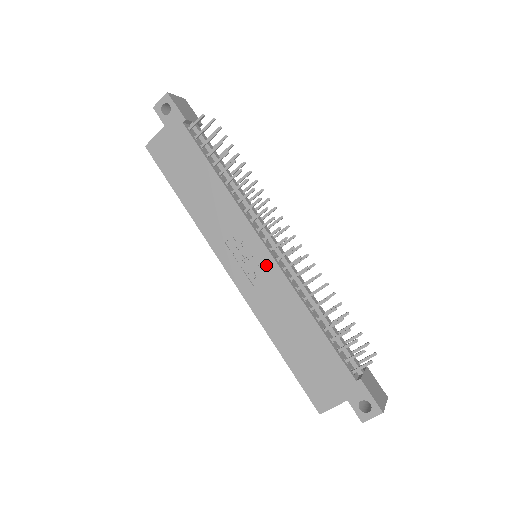
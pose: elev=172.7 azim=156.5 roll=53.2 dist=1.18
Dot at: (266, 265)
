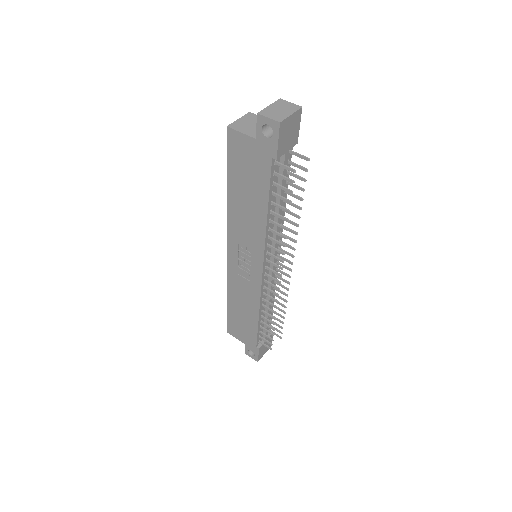
Dot at: (254, 278)
